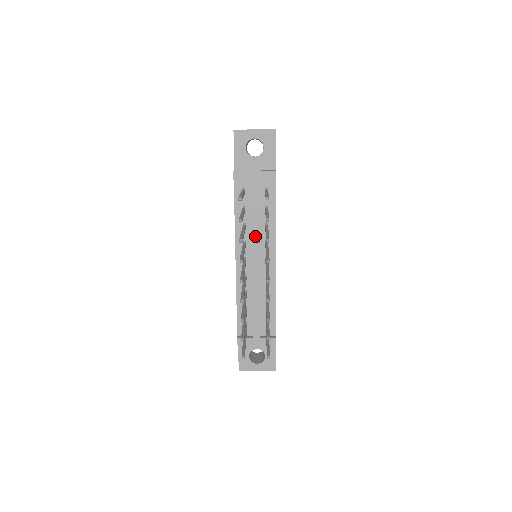
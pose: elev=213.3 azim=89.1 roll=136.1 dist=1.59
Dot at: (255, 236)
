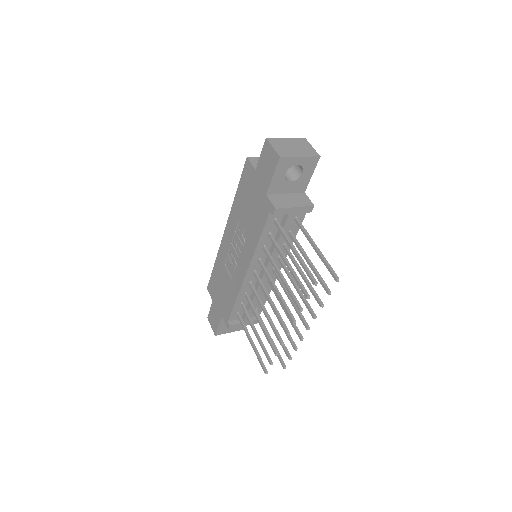
Dot at: (274, 257)
